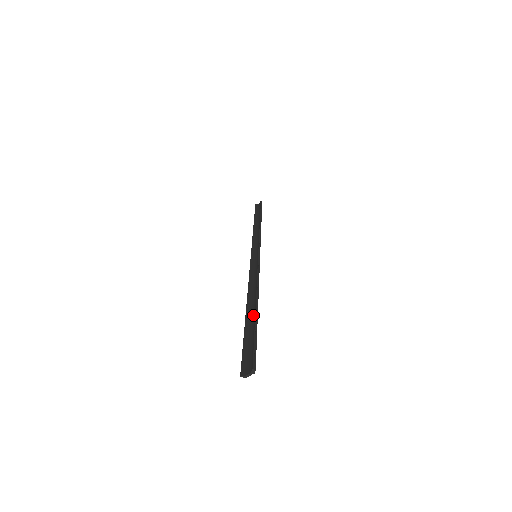
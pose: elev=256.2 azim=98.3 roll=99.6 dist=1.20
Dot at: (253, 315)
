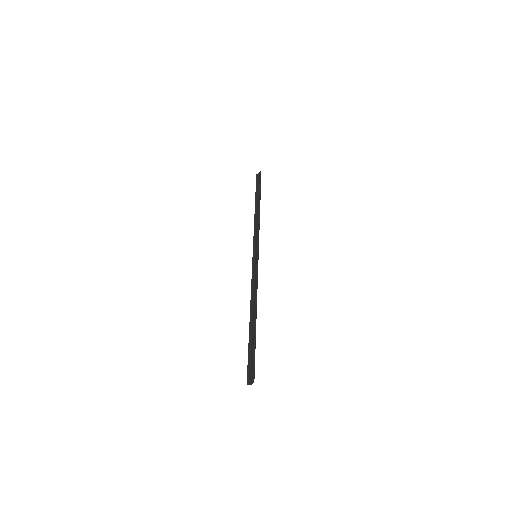
Dot at: (253, 328)
